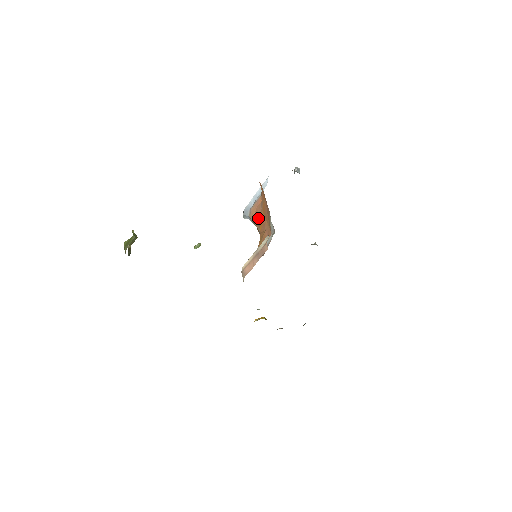
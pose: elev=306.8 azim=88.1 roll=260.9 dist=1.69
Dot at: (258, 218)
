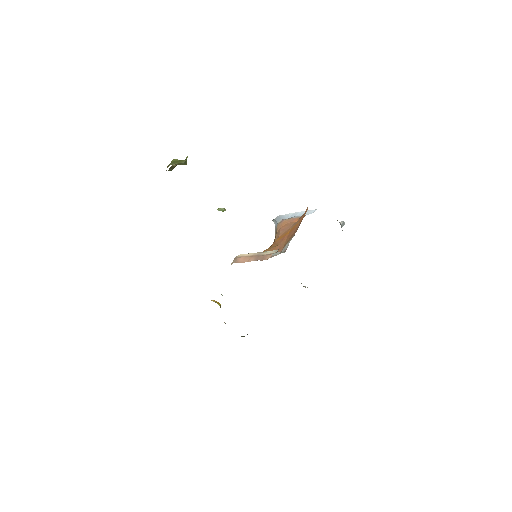
Dot at: (283, 231)
